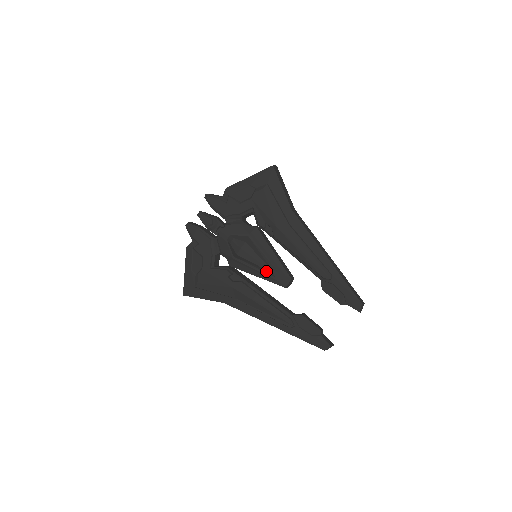
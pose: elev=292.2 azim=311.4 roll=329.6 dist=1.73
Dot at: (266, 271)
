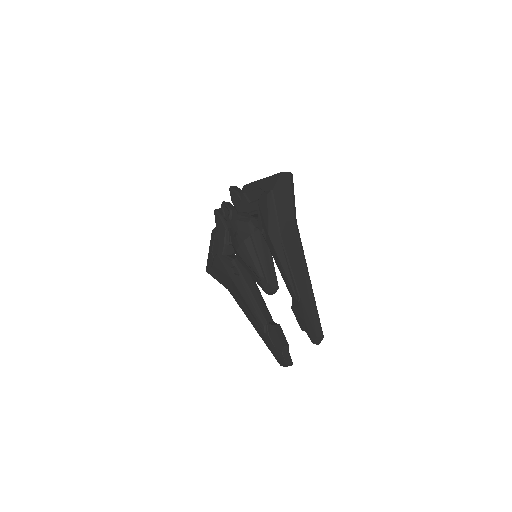
Dot at: (255, 273)
